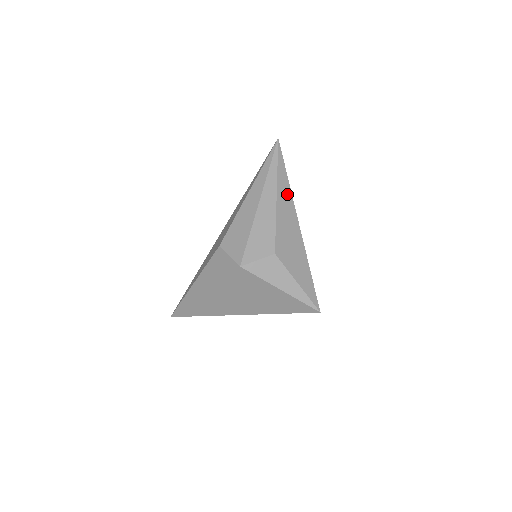
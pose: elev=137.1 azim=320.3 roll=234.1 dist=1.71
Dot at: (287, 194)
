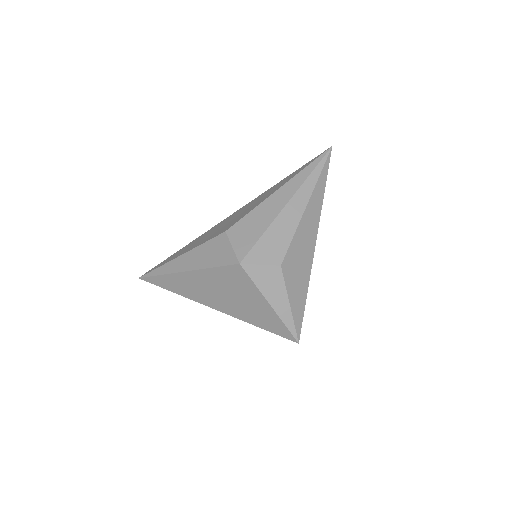
Dot at: (317, 208)
